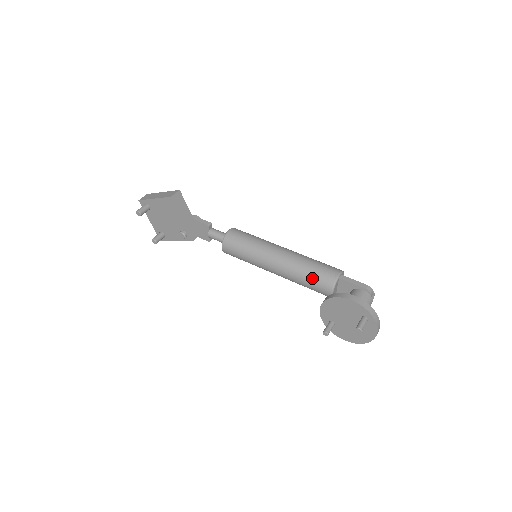
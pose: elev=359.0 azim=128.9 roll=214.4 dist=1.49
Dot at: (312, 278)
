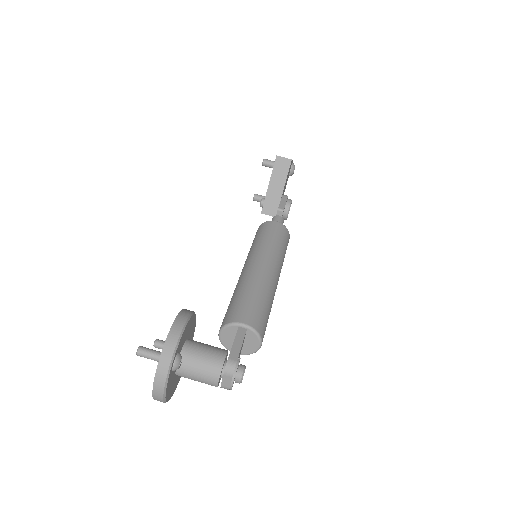
Dot at: (232, 303)
